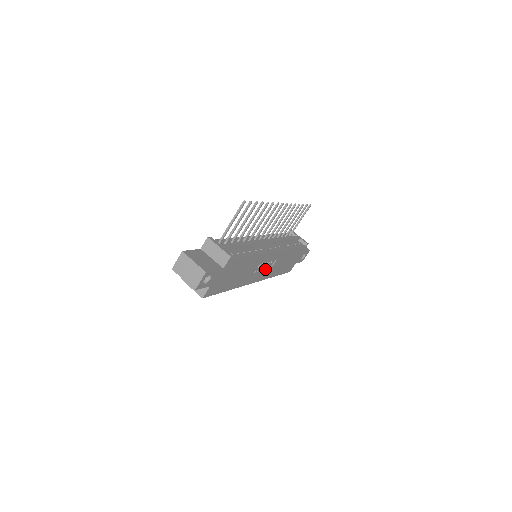
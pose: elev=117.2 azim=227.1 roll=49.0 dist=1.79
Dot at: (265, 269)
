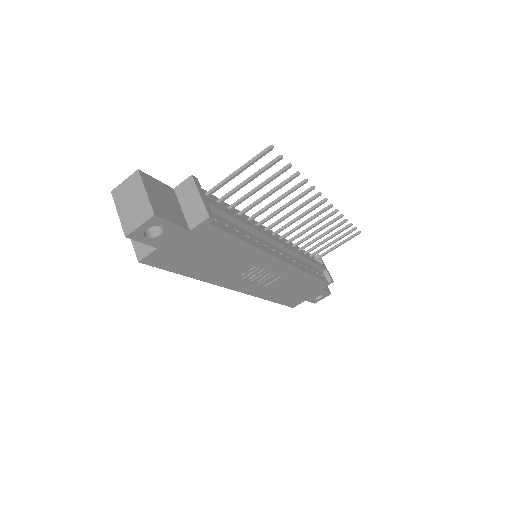
Dot at: (260, 280)
